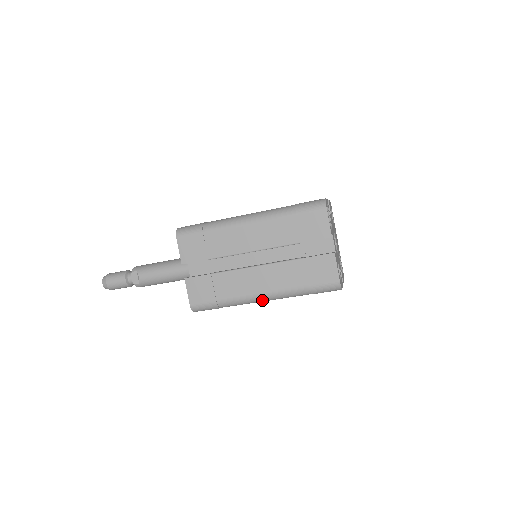
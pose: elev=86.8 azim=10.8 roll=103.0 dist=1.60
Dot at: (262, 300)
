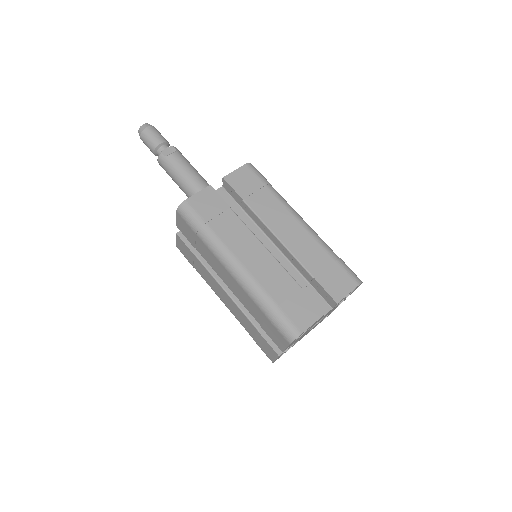
Dot at: (232, 269)
